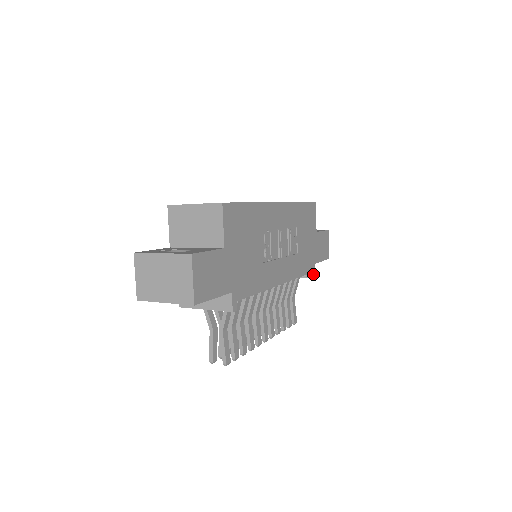
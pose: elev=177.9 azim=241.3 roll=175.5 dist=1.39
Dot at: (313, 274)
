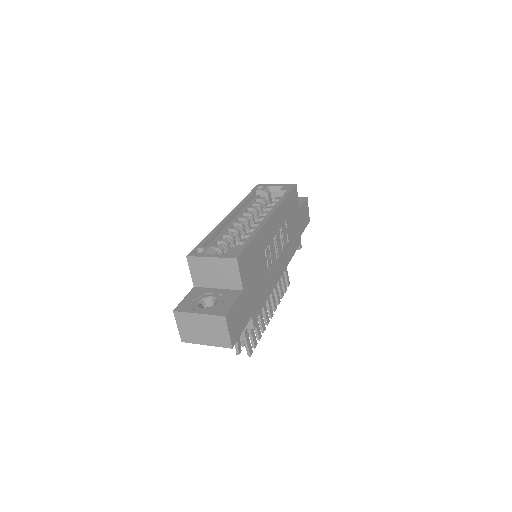
Dot at: (300, 246)
